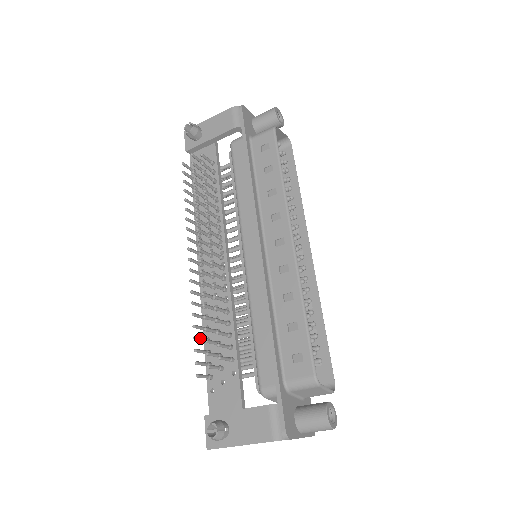
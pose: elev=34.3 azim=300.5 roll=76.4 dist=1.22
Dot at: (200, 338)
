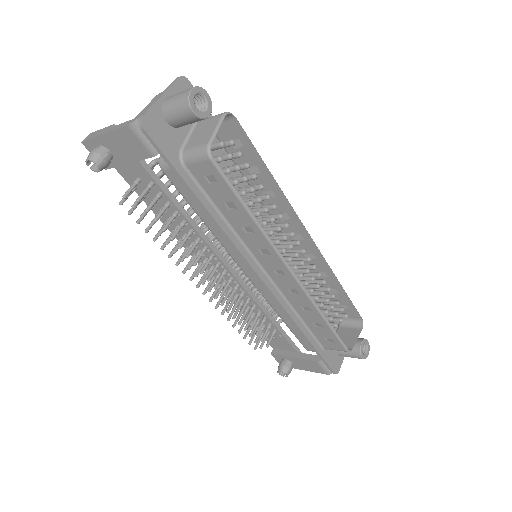
Dot at: (242, 327)
